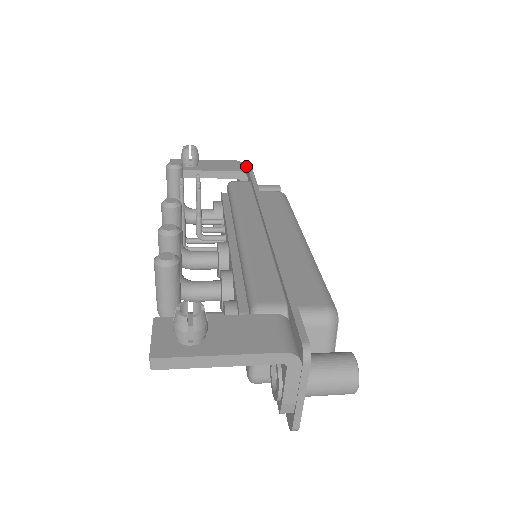
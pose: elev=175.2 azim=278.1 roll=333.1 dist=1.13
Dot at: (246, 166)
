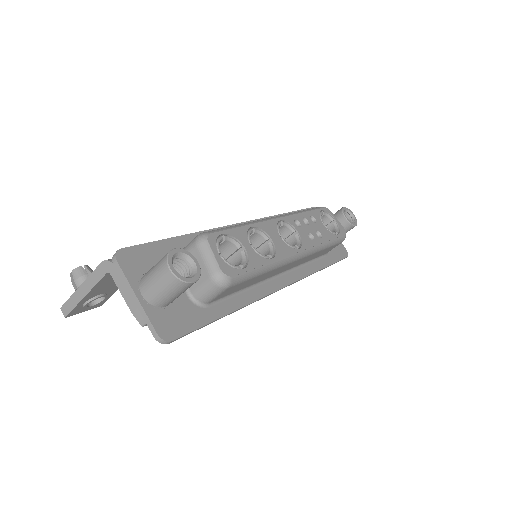
Dot at: occluded
